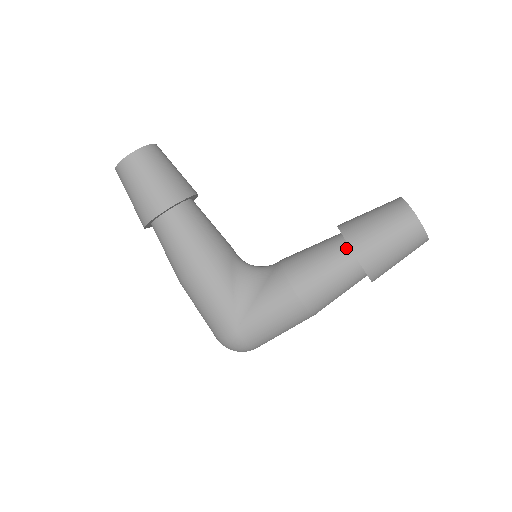
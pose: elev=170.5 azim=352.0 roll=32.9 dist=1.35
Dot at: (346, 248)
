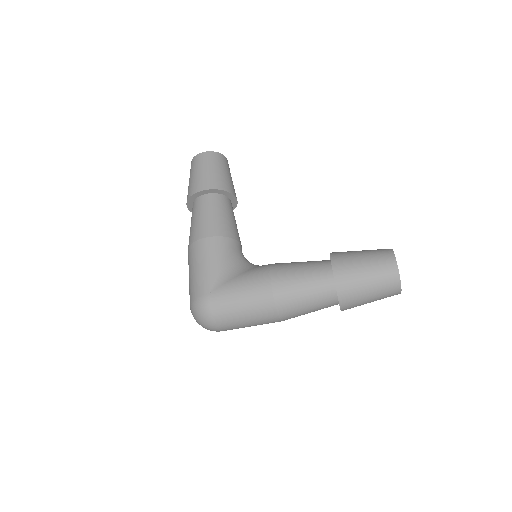
Dot at: (328, 264)
